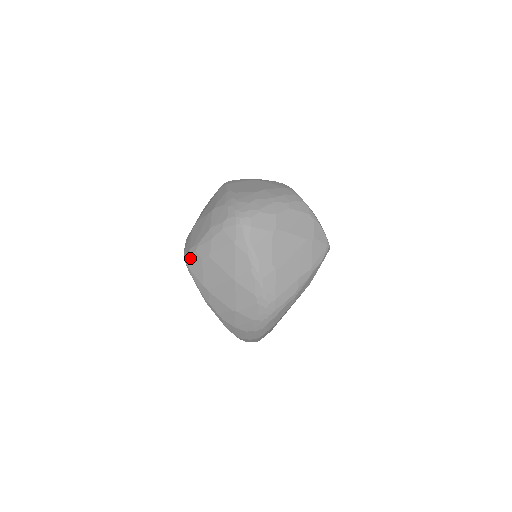
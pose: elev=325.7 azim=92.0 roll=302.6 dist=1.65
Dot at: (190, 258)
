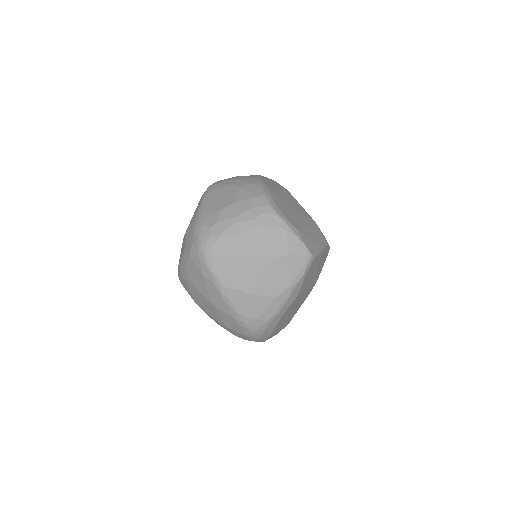
Dot at: (179, 277)
